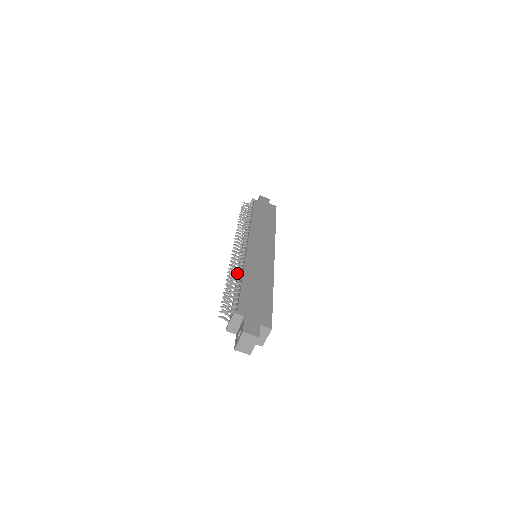
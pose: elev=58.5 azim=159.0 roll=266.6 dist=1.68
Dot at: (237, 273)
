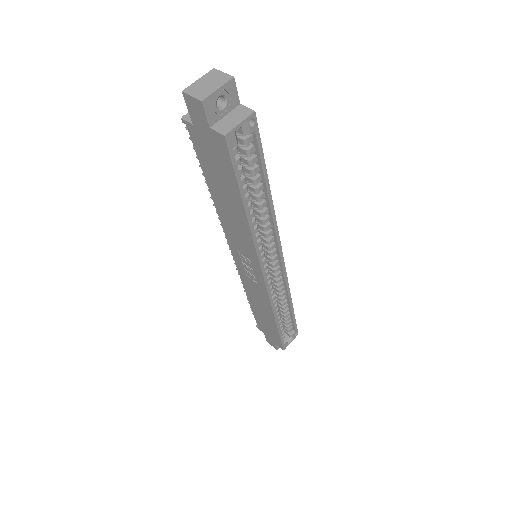
Dot at: occluded
